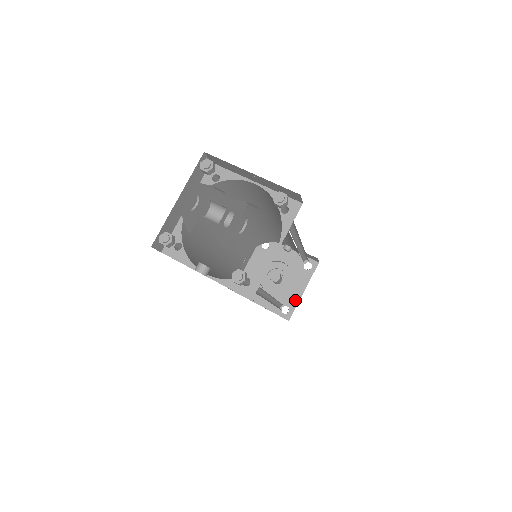
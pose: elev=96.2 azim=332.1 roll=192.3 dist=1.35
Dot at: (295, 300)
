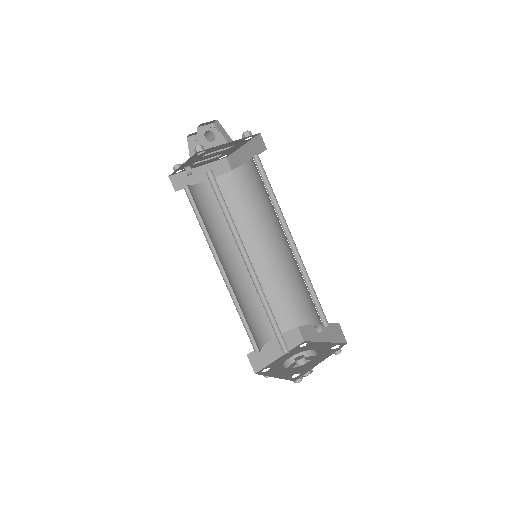
Dot at: (310, 368)
